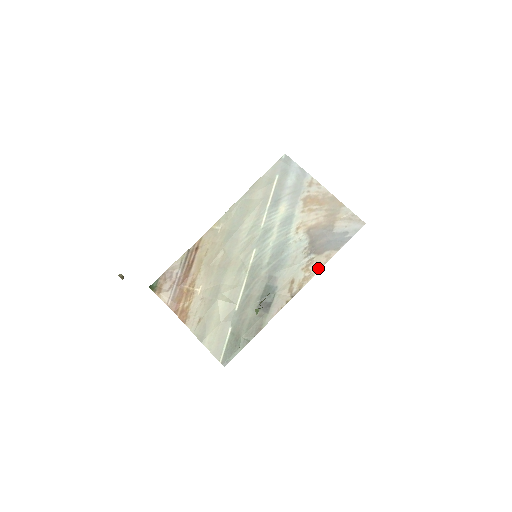
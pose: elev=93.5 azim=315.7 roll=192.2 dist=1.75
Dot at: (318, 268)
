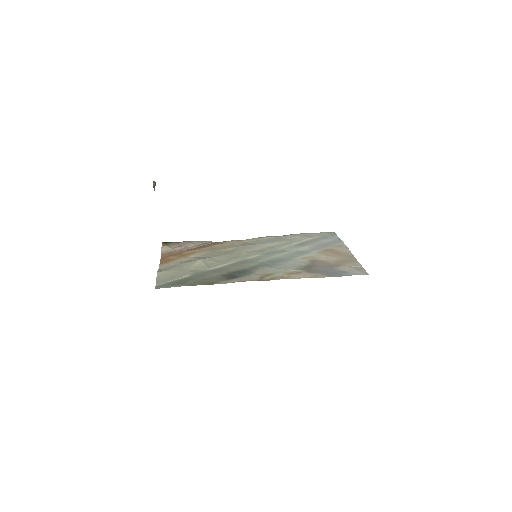
Dot at: (300, 277)
